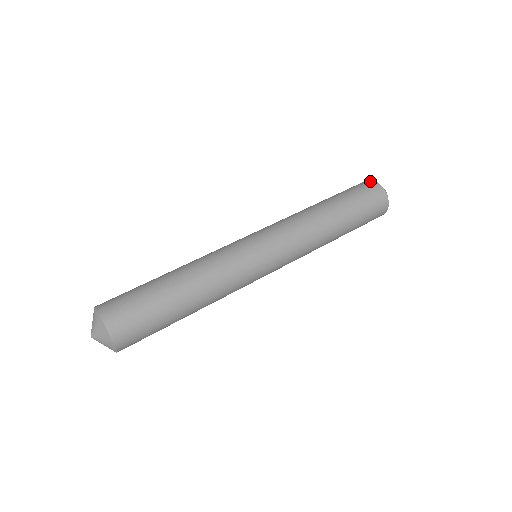
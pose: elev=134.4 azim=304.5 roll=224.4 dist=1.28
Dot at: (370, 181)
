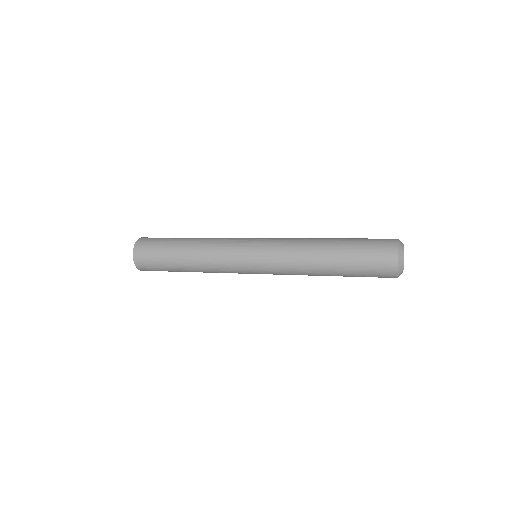
Dot at: occluded
